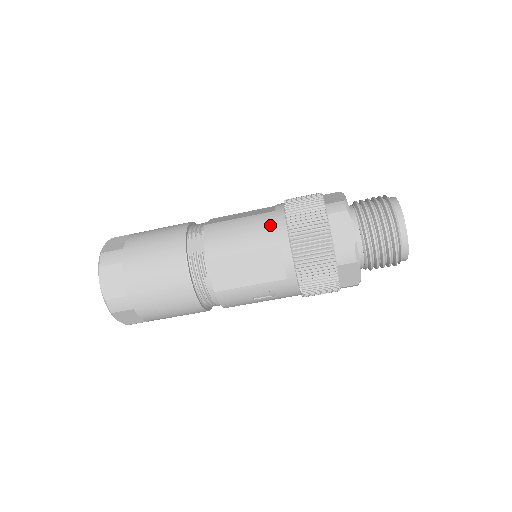
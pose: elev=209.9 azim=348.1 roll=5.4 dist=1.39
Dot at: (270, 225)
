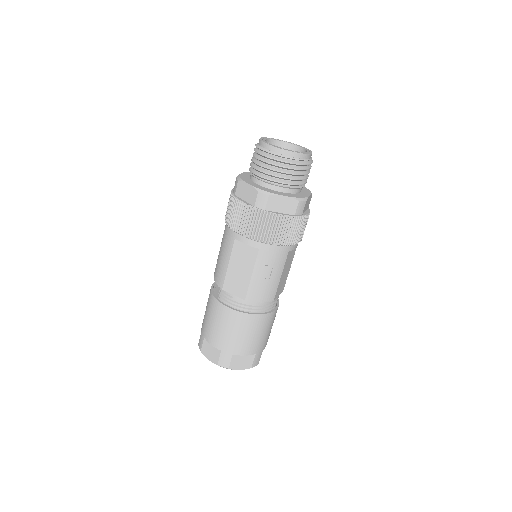
Dot at: (225, 236)
